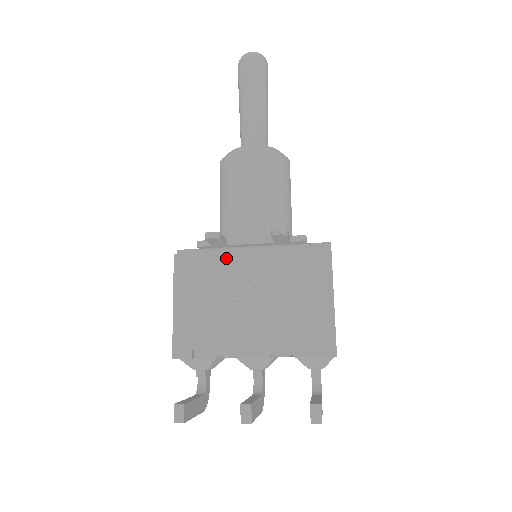
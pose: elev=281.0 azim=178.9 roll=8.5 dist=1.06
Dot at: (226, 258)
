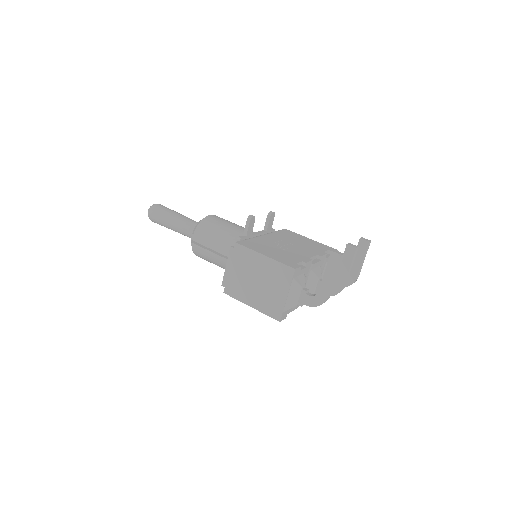
Dot at: (258, 238)
